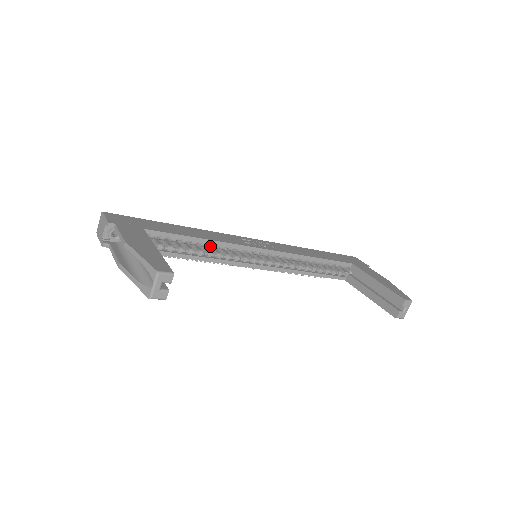
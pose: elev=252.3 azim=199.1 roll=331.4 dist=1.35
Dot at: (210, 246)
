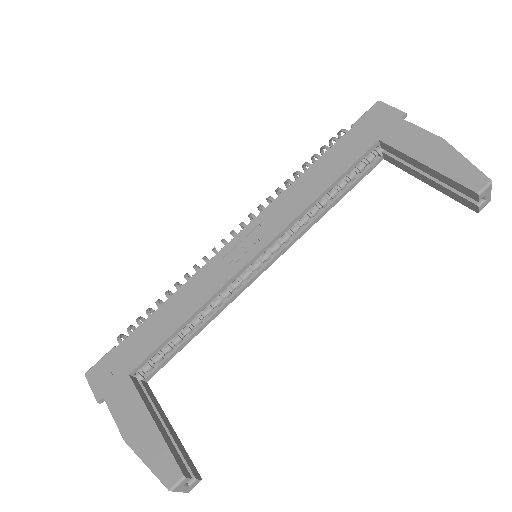
Dot at: occluded
